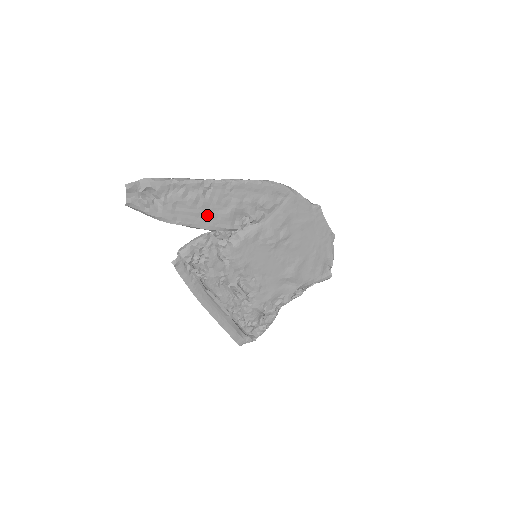
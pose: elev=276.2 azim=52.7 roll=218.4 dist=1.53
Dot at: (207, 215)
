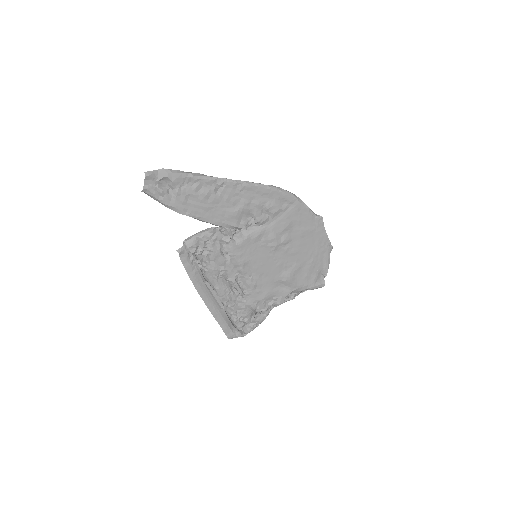
Dot at: (216, 211)
